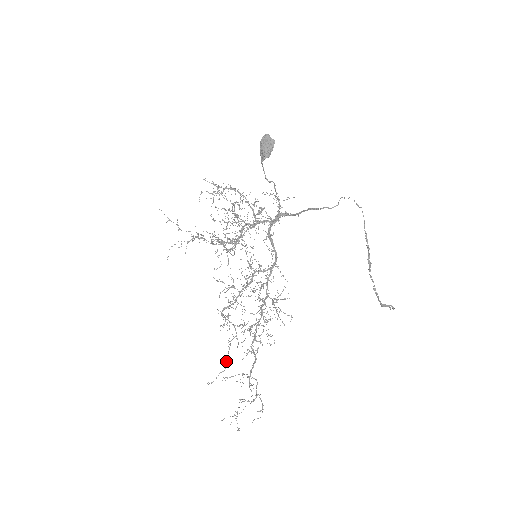
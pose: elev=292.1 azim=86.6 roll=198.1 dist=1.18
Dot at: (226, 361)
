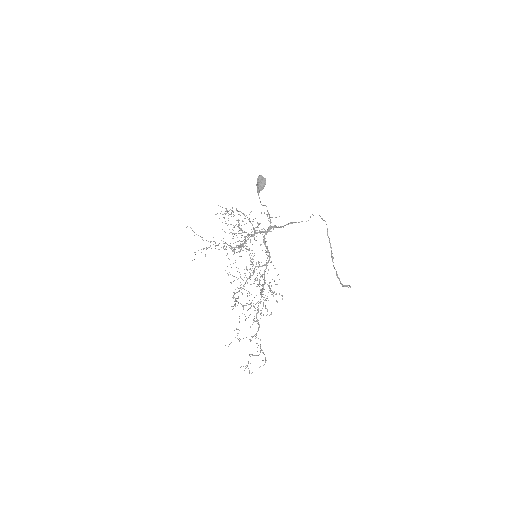
Dot at: occluded
